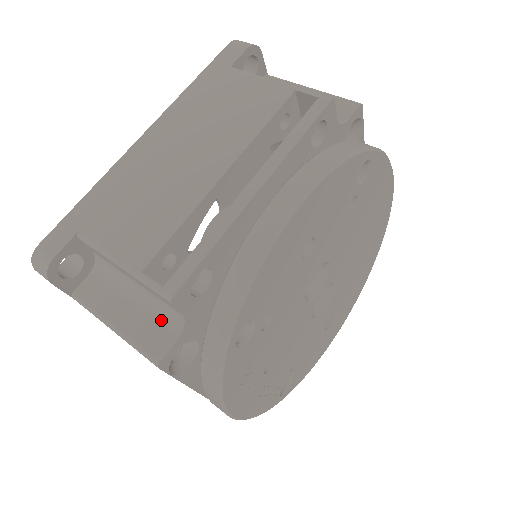
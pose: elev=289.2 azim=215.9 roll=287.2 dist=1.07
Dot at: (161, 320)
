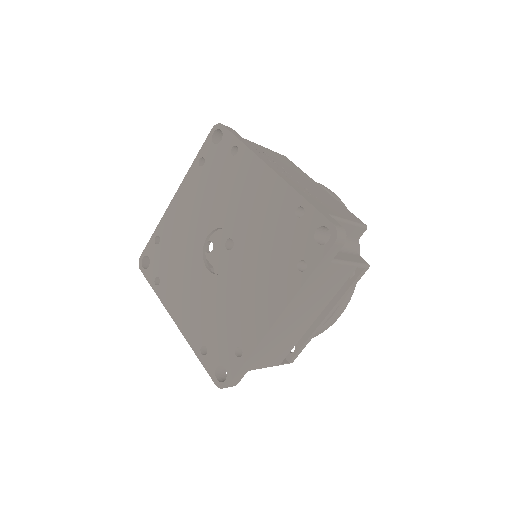
Dot at: occluded
